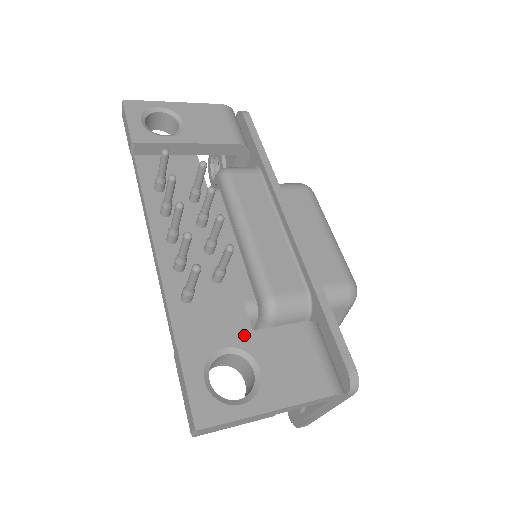
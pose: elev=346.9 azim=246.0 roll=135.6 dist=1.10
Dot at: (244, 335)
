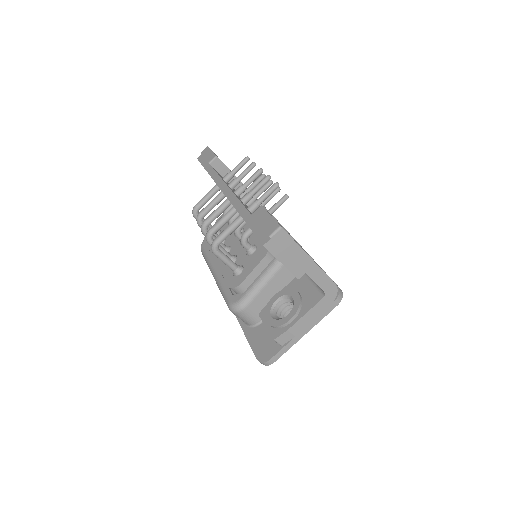
Dot at: (288, 233)
